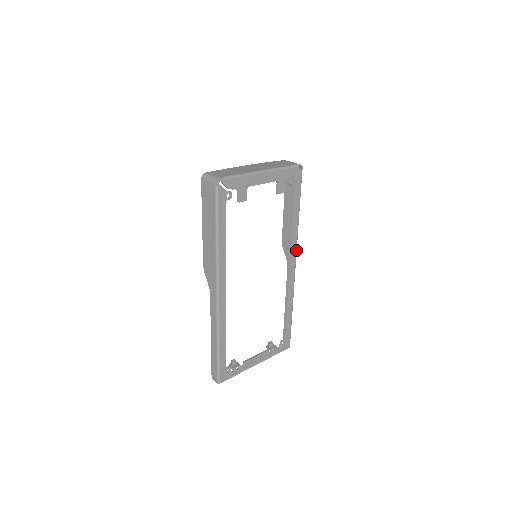
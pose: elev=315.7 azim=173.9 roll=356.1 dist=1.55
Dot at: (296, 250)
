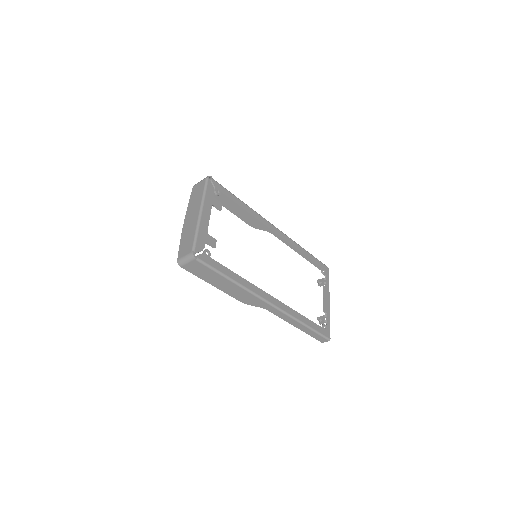
Dot at: (266, 220)
